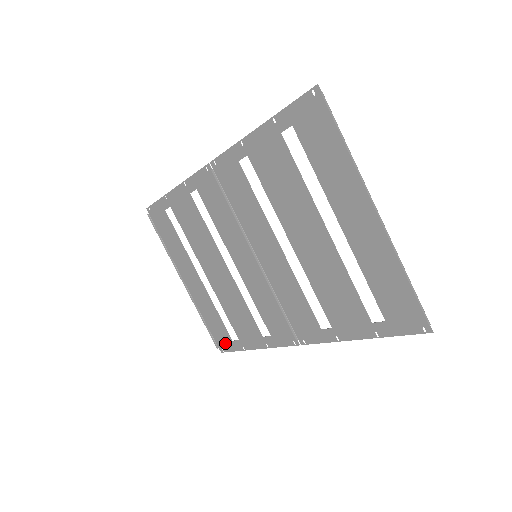
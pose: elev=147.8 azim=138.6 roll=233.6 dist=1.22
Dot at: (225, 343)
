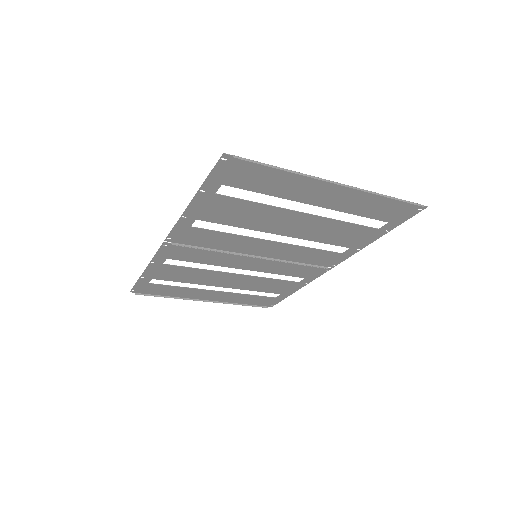
Dot at: (271, 302)
